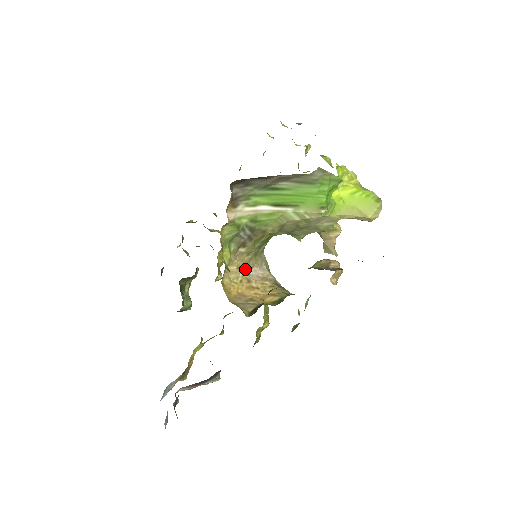
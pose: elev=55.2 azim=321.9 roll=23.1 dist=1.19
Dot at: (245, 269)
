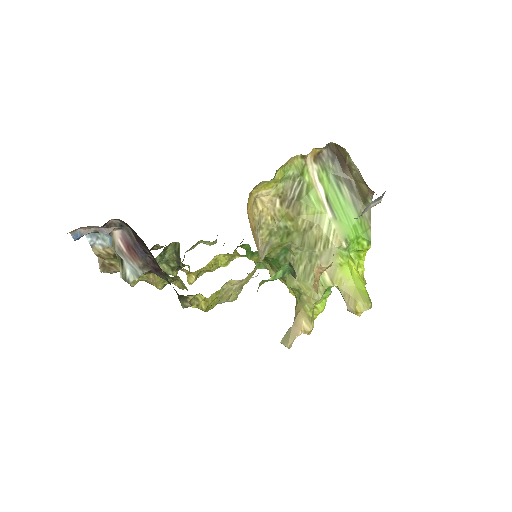
Dot at: (260, 224)
